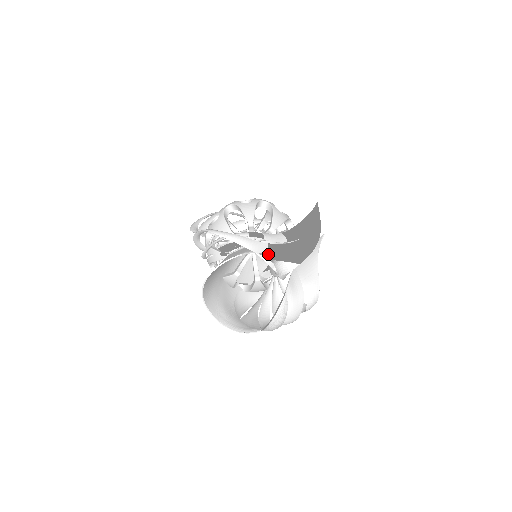
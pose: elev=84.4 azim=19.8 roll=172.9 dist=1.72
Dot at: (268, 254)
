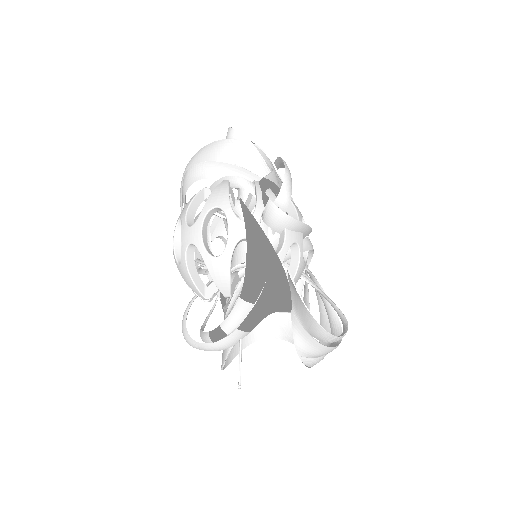
Dot at: (249, 330)
